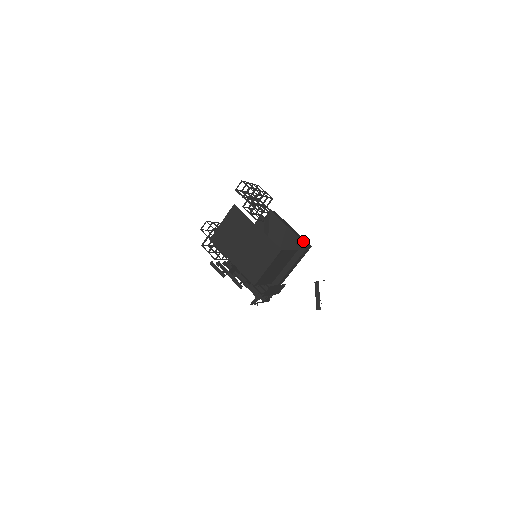
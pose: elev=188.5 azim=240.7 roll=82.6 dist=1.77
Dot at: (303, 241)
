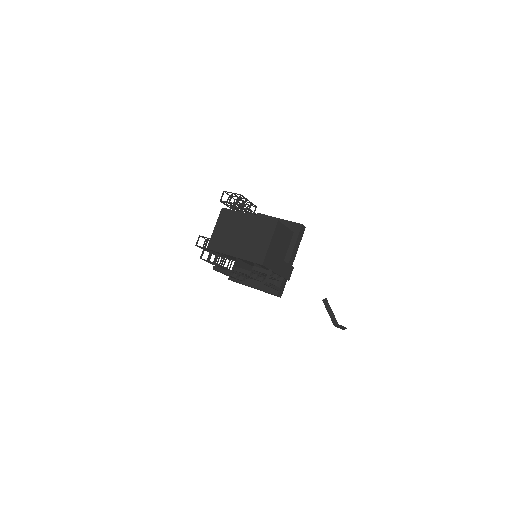
Dot at: (296, 223)
